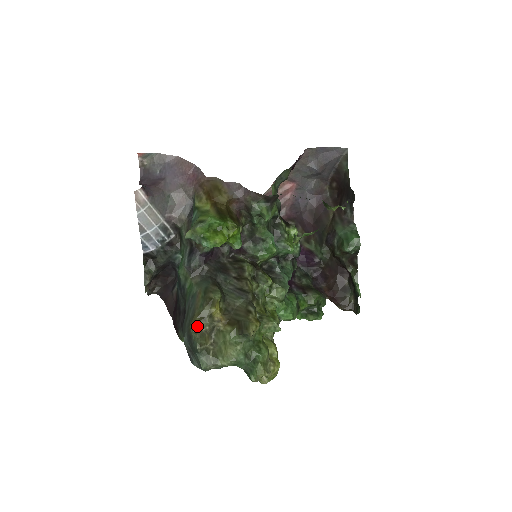
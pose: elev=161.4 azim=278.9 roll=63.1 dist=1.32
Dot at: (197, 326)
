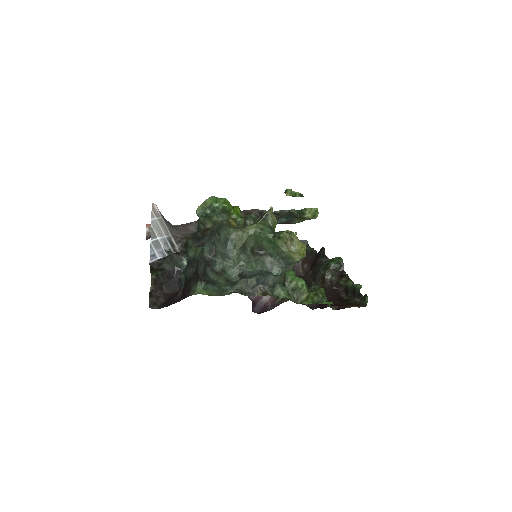
Dot at: occluded
